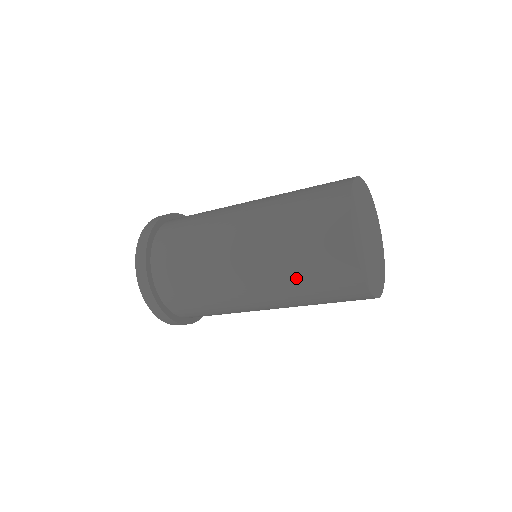
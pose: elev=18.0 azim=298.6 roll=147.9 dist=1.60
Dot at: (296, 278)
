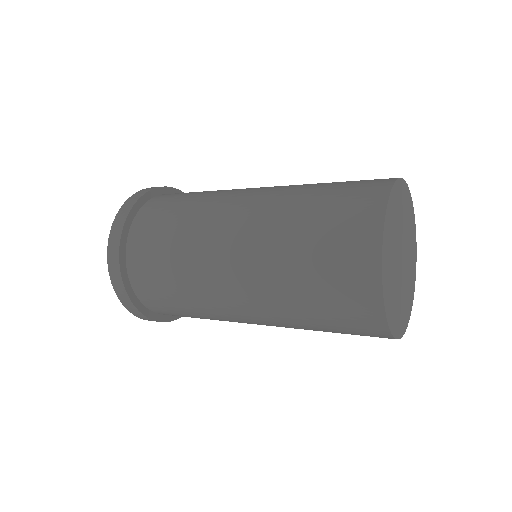
Dot at: (294, 274)
